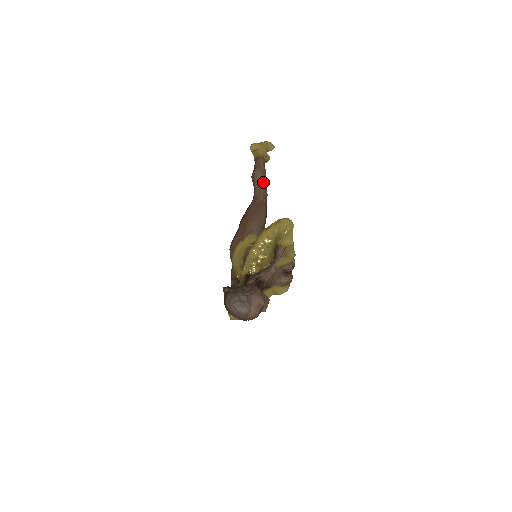
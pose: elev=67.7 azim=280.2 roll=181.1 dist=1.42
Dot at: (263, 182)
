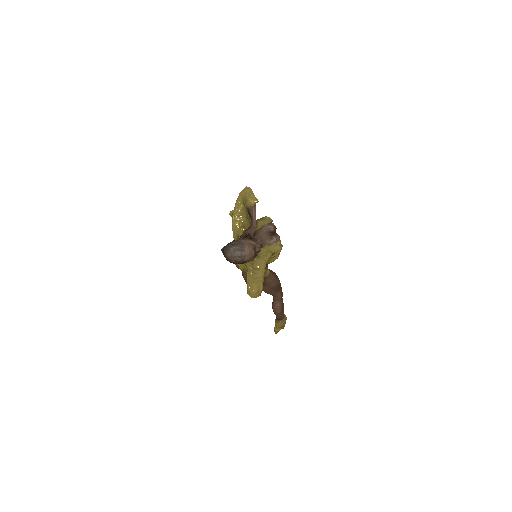
Dot at: occluded
